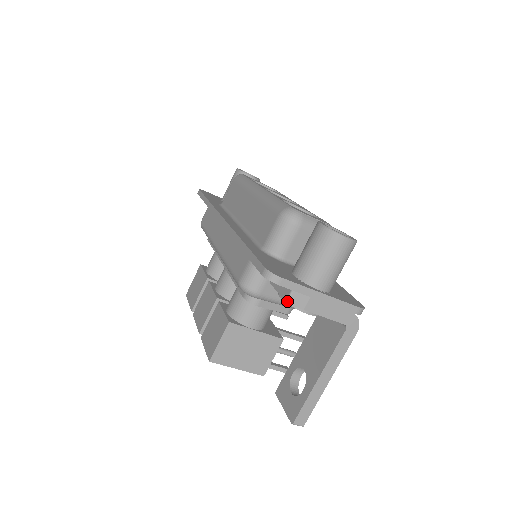
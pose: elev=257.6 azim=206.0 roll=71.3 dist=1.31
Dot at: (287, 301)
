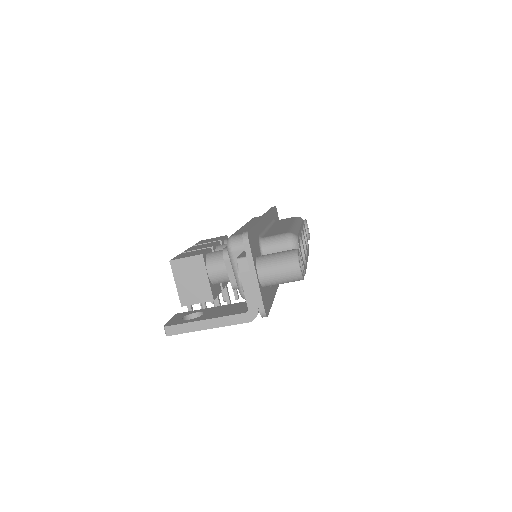
Dot at: (238, 259)
